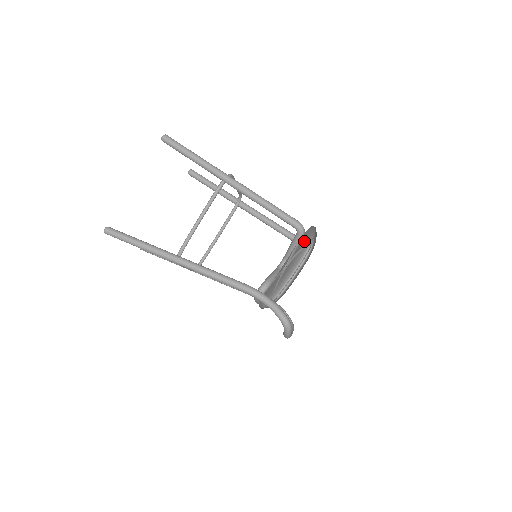
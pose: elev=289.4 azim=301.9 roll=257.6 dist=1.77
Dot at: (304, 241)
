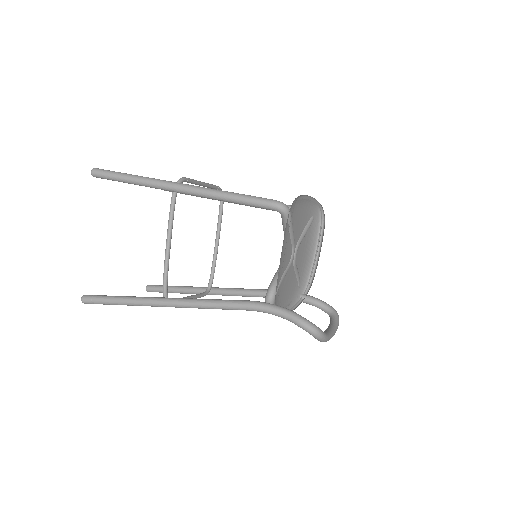
Dot at: (307, 212)
